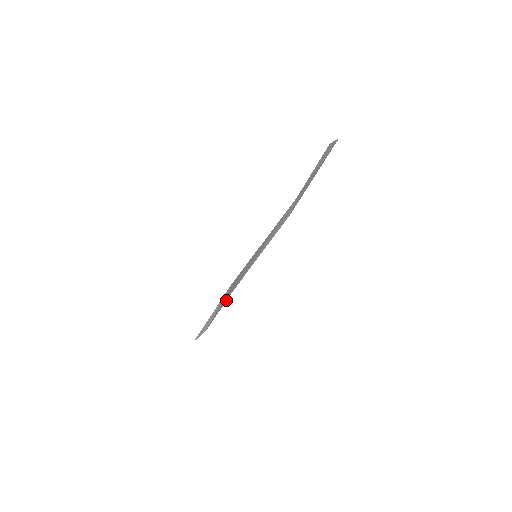
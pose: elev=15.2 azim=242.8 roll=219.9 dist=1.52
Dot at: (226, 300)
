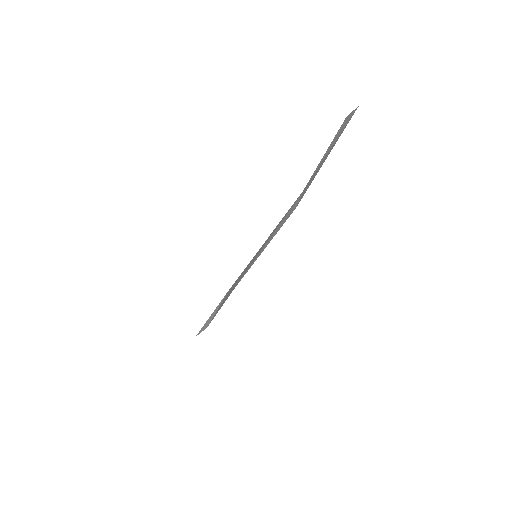
Dot at: occluded
